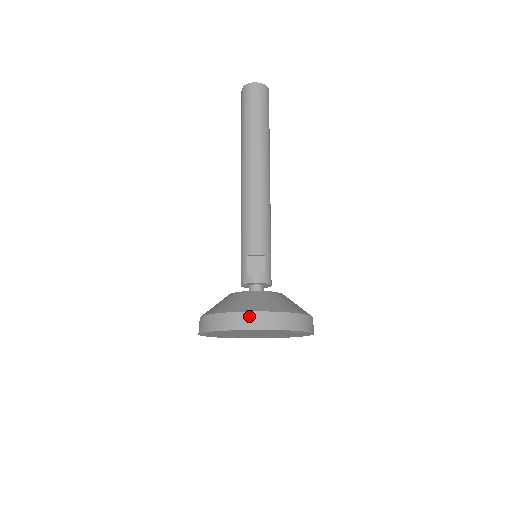
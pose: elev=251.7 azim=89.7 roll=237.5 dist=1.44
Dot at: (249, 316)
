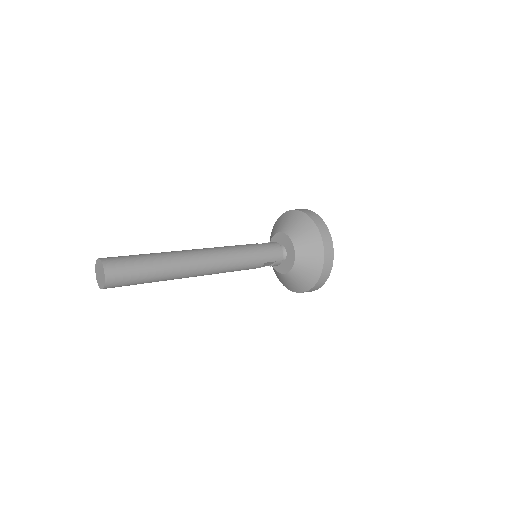
Dot at: occluded
